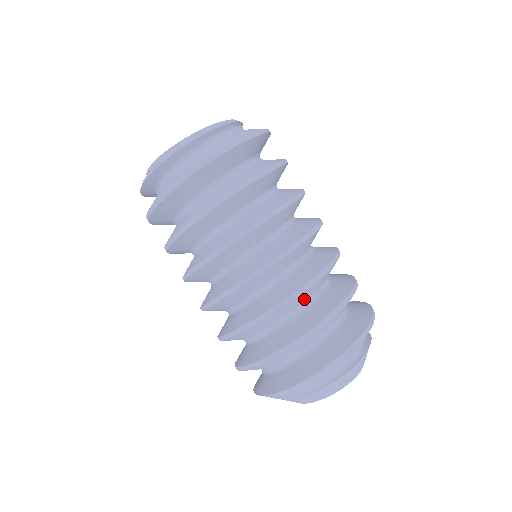
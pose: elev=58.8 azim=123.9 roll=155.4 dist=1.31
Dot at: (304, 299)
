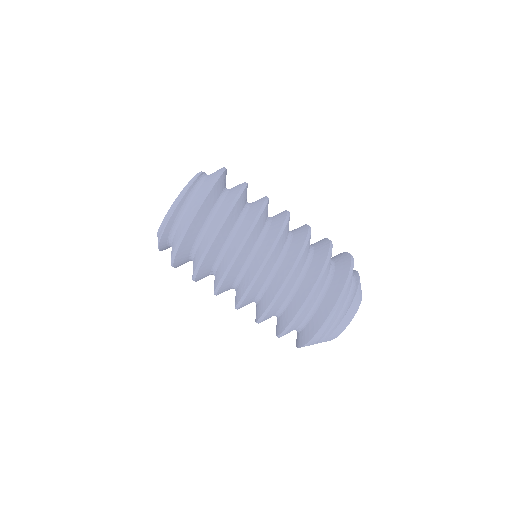
Dot at: (298, 274)
